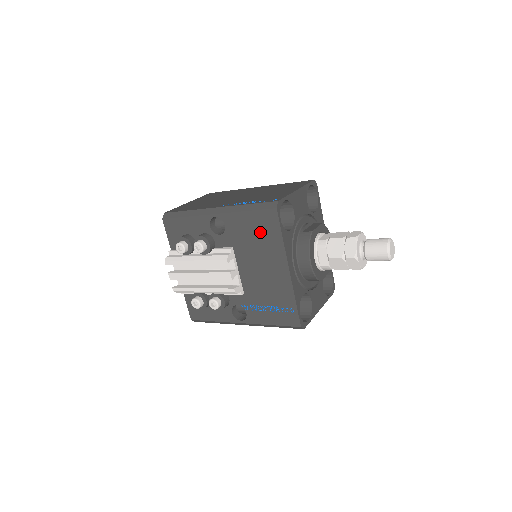
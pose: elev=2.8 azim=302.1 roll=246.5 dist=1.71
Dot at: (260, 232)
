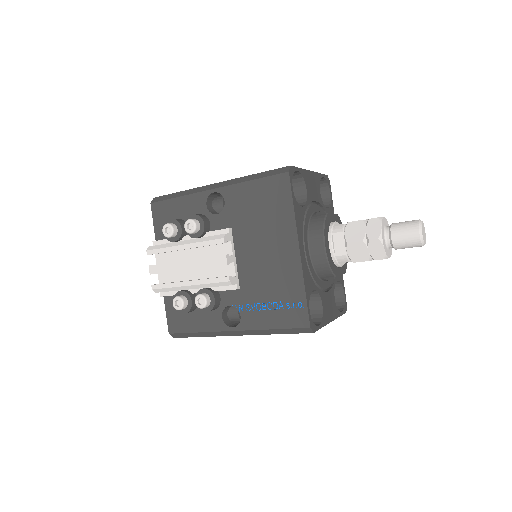
Dot at: (266, 204)
